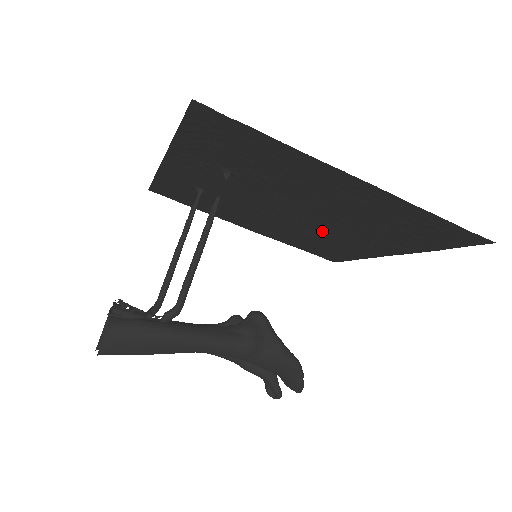
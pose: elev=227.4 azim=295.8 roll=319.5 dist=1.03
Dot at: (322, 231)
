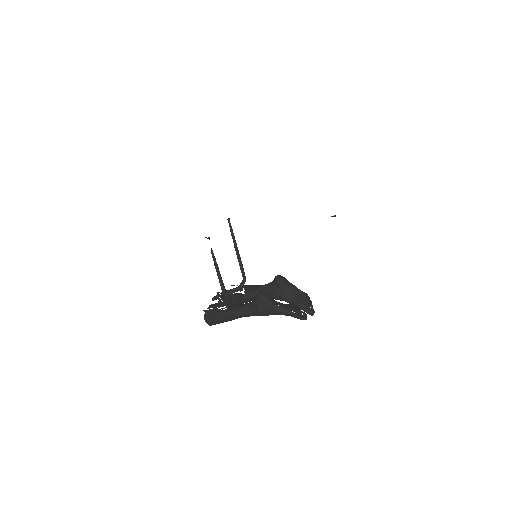
Dot at: occluded
